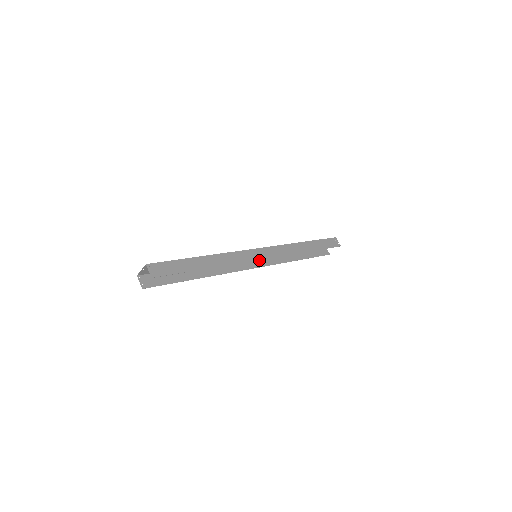
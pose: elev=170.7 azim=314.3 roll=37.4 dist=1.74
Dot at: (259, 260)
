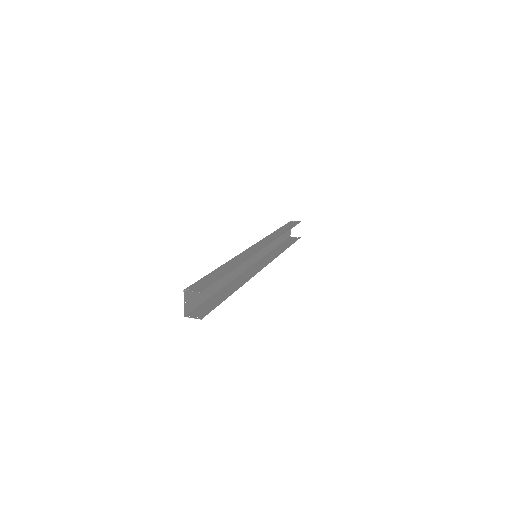
Dot at: (261, 263)
